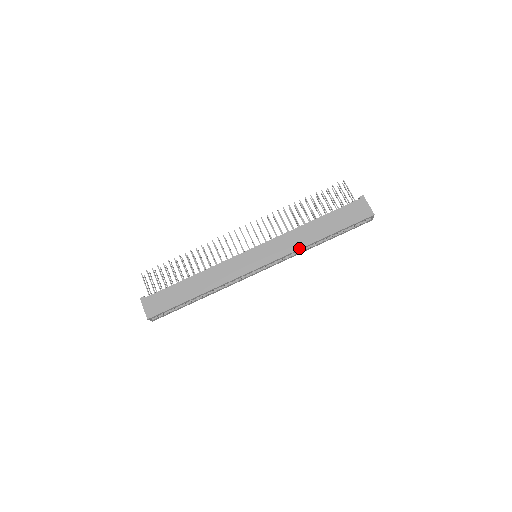
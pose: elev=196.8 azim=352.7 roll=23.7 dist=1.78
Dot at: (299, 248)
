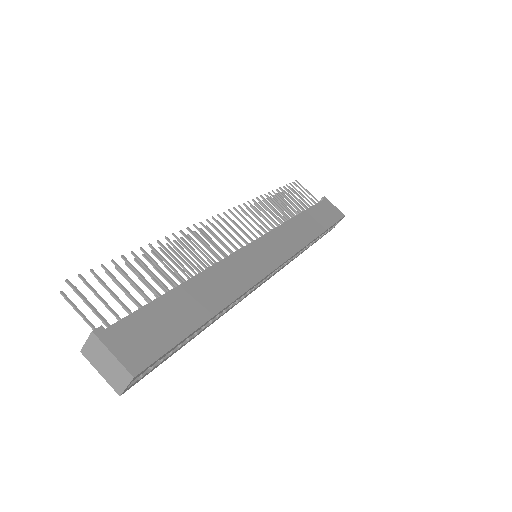
Dot at: (306, 243)
